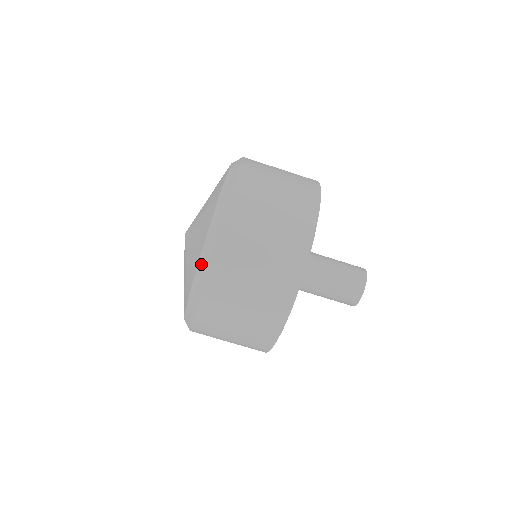
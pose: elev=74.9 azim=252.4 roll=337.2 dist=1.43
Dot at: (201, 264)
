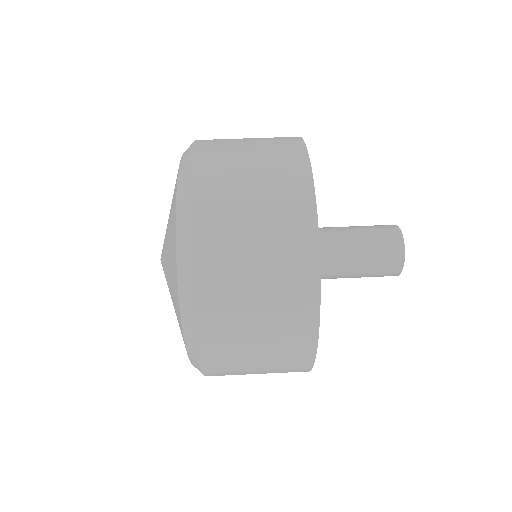
Dot at: occluded
